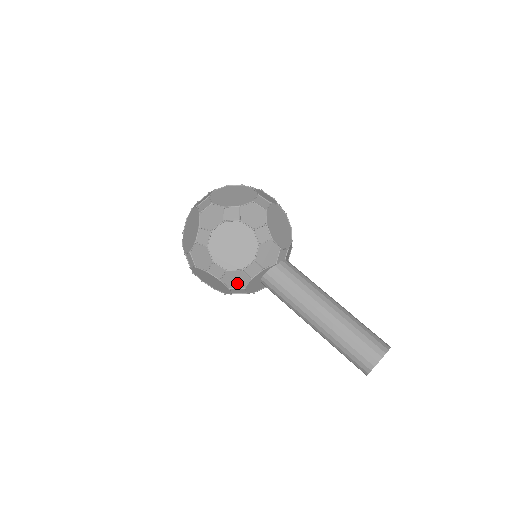
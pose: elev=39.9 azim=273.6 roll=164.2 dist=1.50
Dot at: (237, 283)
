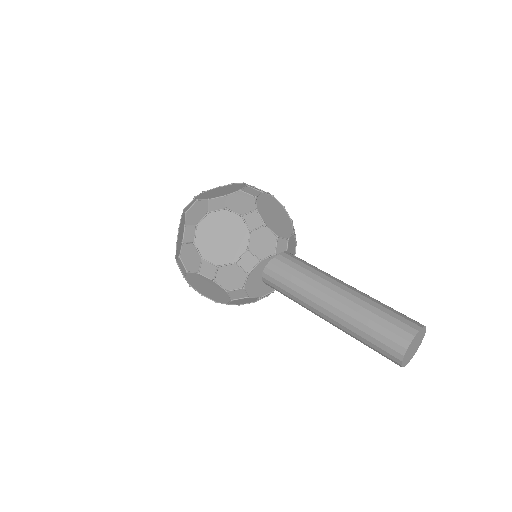
Dot at: (234, 282)
